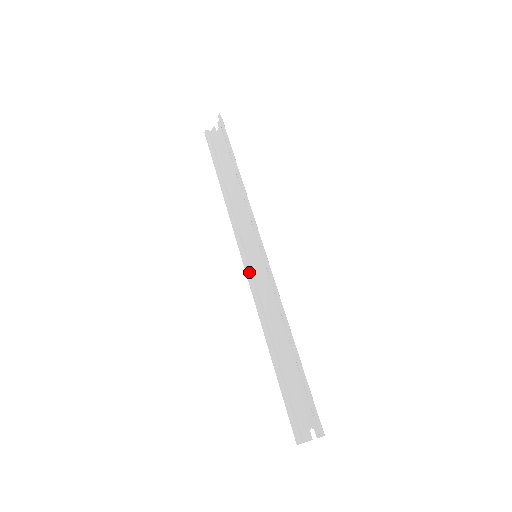
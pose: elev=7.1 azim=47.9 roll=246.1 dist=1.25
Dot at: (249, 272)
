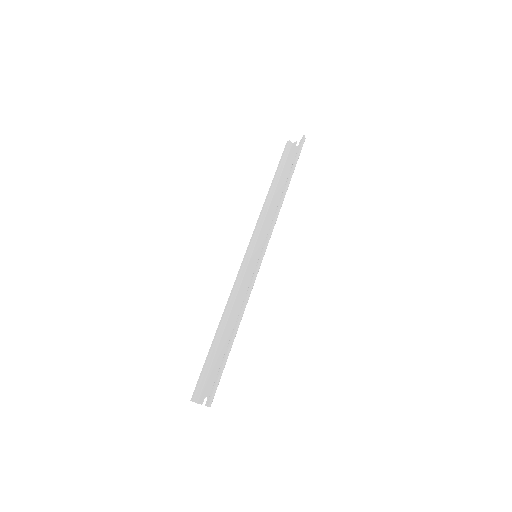
Dot at: (244, 264)
